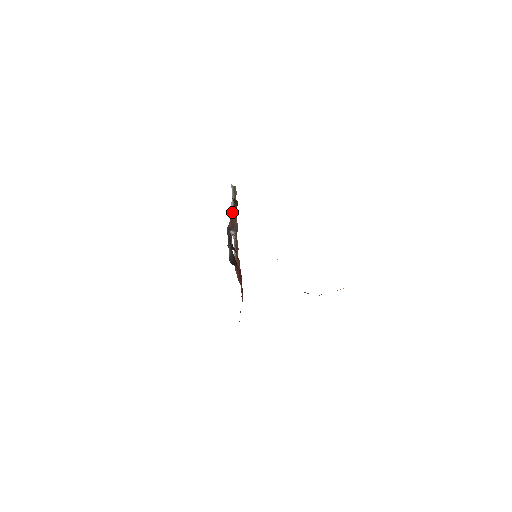
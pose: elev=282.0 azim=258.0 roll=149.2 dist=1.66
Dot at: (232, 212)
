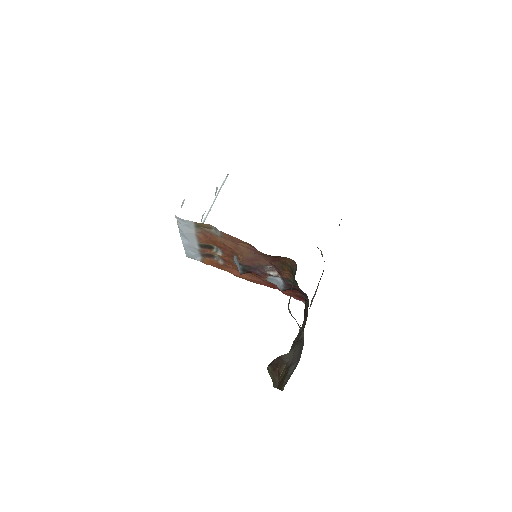
Dot at: (244, 254)
